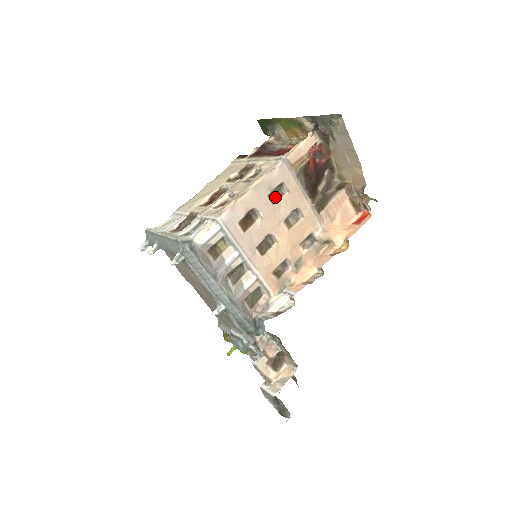
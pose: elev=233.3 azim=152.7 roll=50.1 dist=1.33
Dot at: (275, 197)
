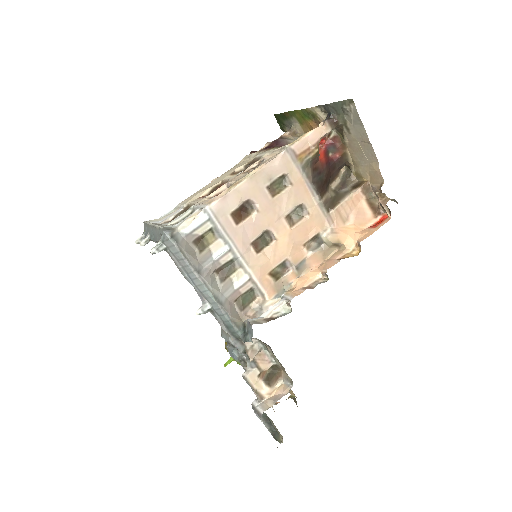
Dot at: (276, 190)
